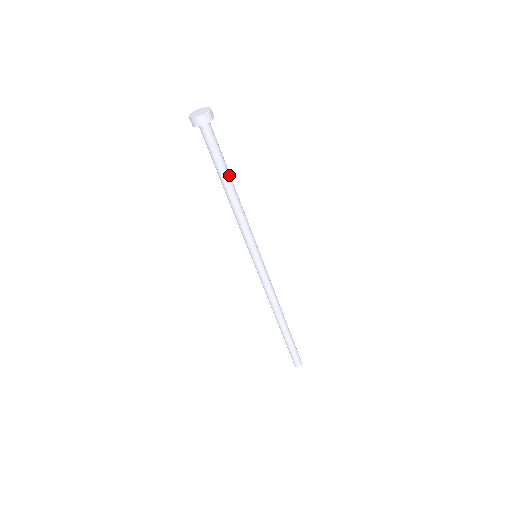
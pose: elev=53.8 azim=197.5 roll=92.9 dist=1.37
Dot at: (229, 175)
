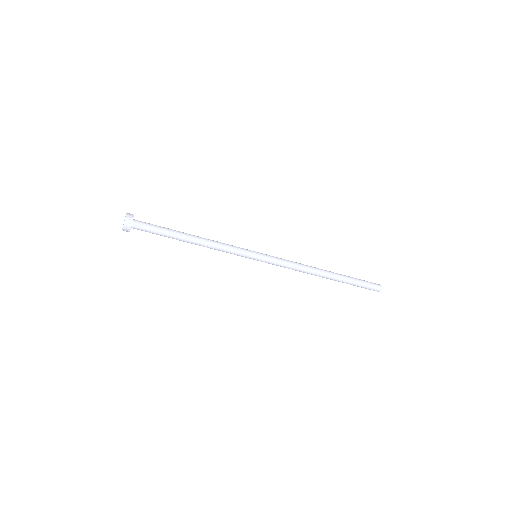
Dot at: (180, 233)
